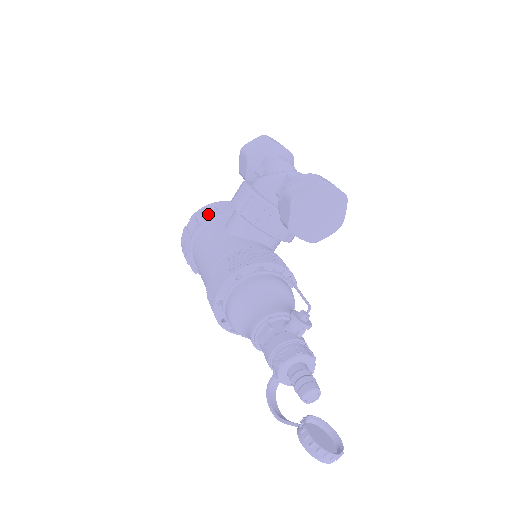
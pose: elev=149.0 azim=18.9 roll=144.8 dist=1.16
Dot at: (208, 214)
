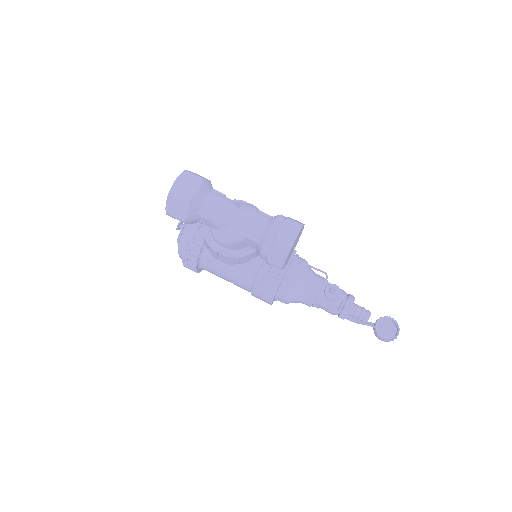
Dot at: (197, 259)
